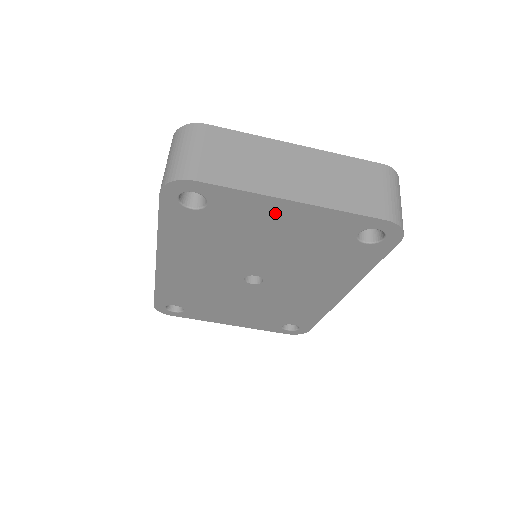
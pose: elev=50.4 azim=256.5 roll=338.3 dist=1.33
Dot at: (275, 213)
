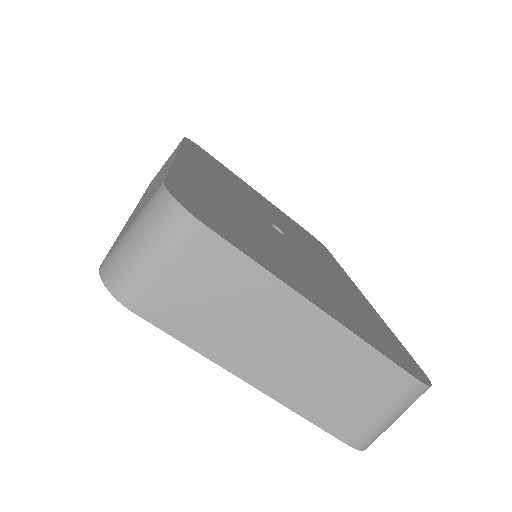
Dot at: occluded
